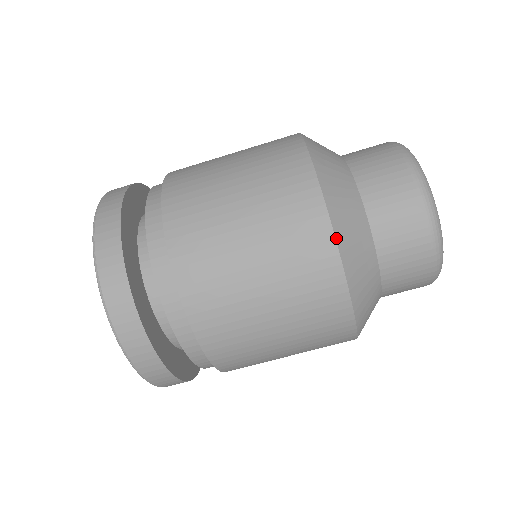
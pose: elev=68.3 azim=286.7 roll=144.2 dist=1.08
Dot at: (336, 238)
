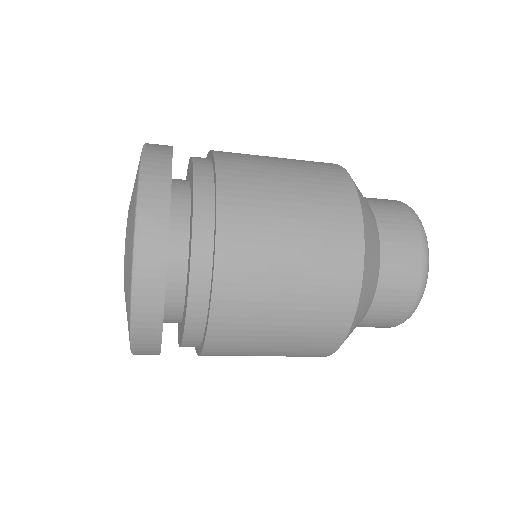
Dot at: occluded
